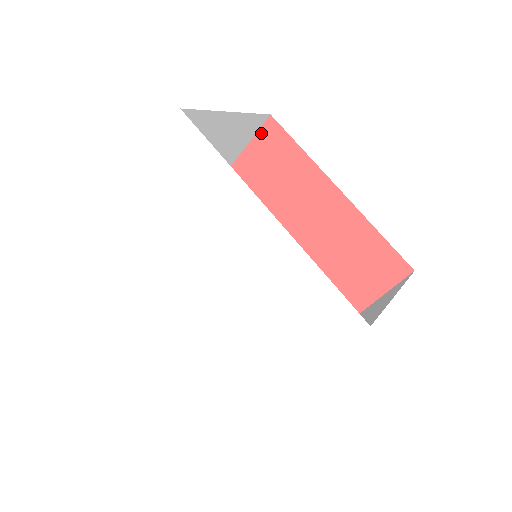
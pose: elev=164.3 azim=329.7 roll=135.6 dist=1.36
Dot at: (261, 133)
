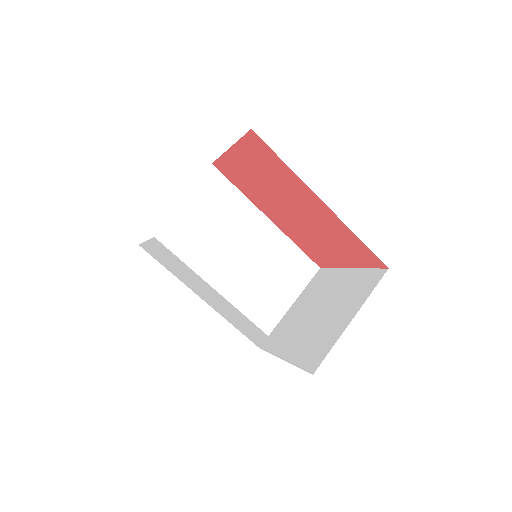
Dot at: (247, 138)
